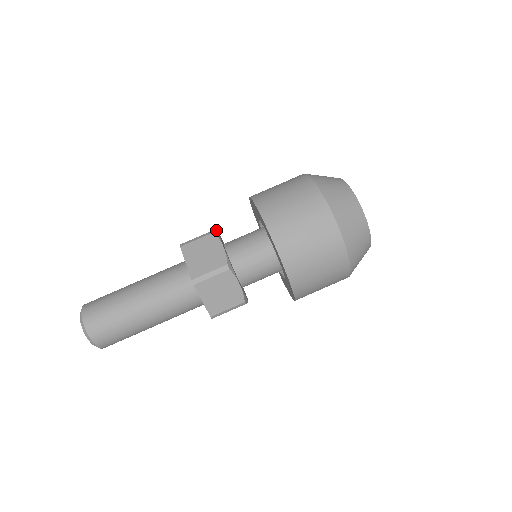
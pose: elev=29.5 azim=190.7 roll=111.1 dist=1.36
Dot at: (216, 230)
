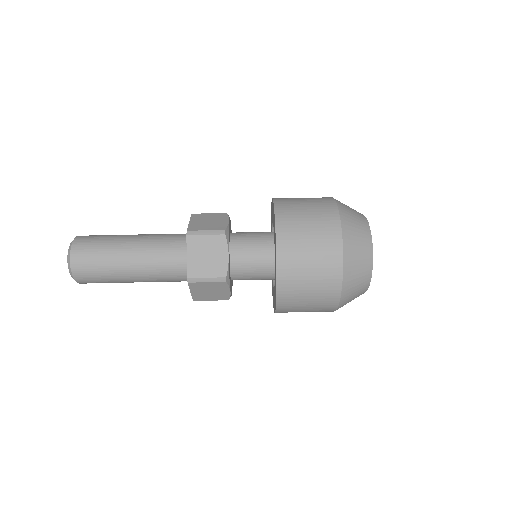
Dot at: (228, 226)
